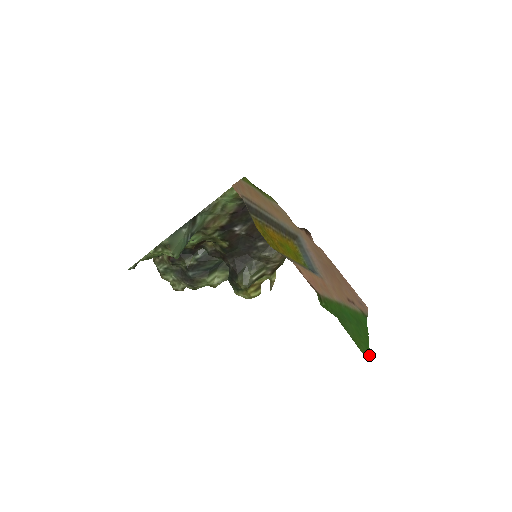
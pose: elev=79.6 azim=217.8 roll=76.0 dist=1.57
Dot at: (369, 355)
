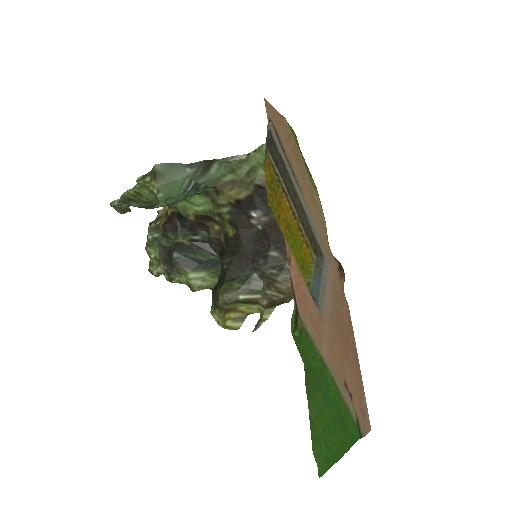
Dot at: (324, 470)
